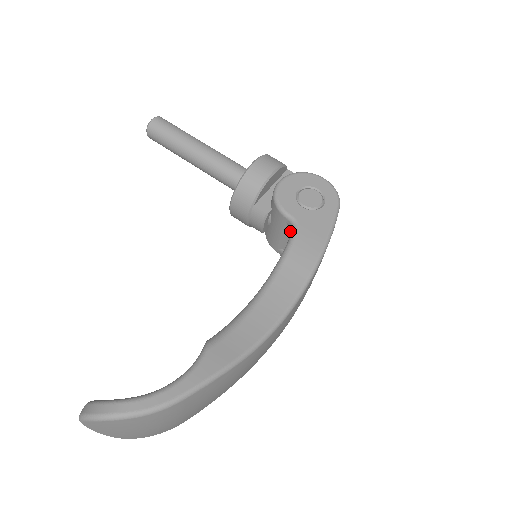
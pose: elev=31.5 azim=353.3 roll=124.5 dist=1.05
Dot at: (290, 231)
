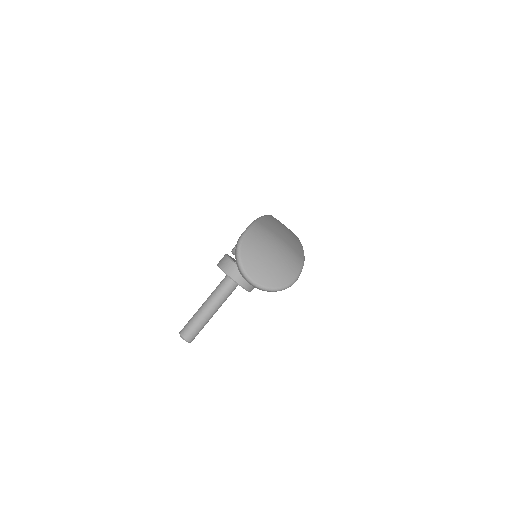
Dot at: occluded
